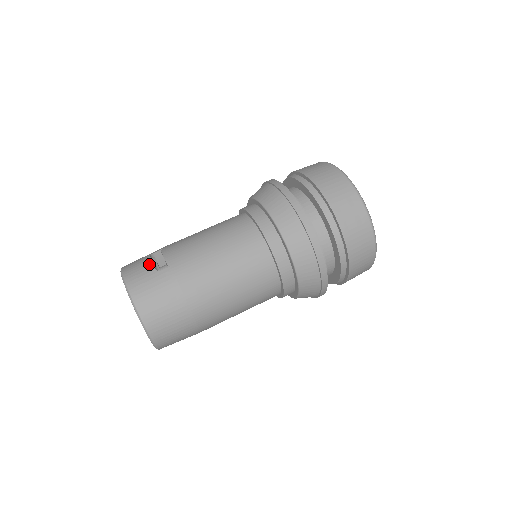
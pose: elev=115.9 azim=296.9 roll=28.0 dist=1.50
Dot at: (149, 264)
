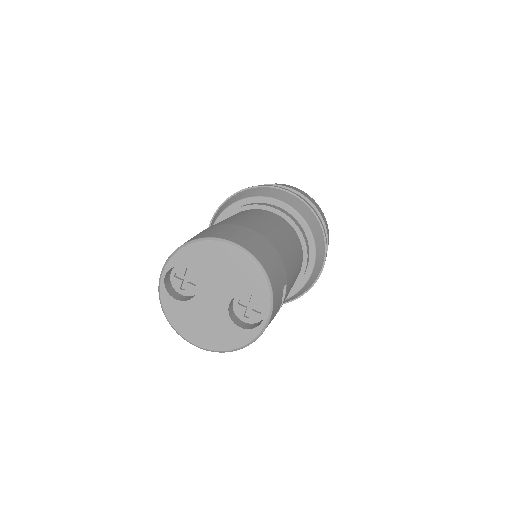
Dot at: occluded
